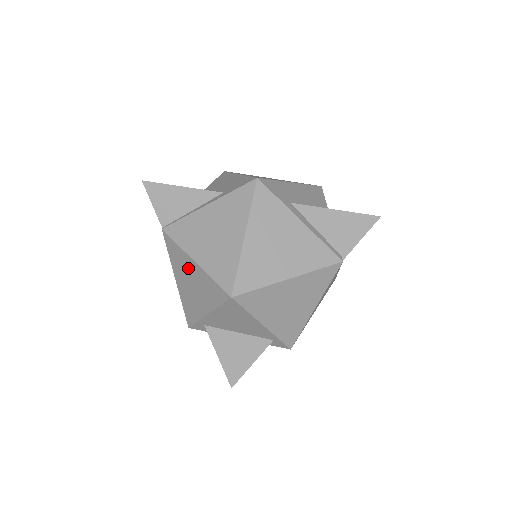
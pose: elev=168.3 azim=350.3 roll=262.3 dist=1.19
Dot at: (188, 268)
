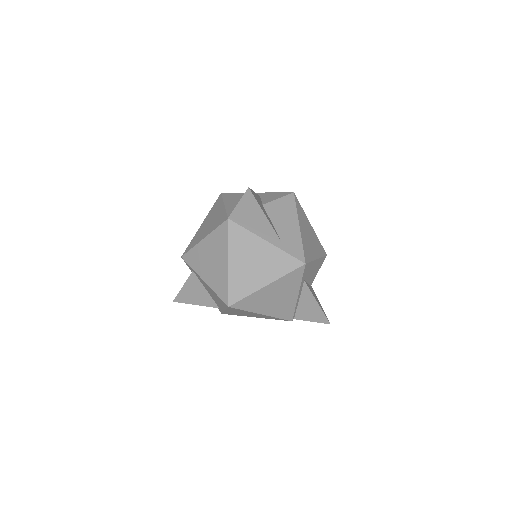
Dot at: (220, 256)
